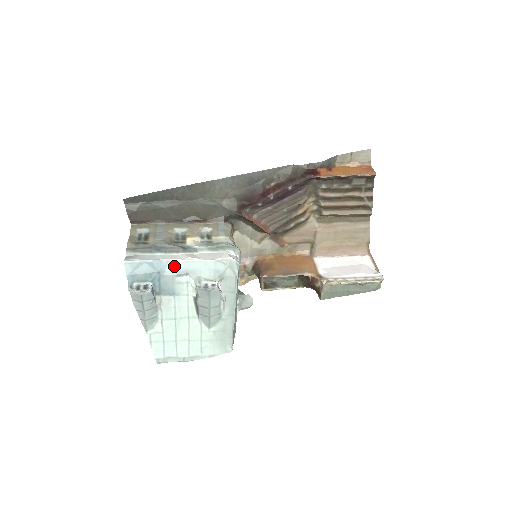
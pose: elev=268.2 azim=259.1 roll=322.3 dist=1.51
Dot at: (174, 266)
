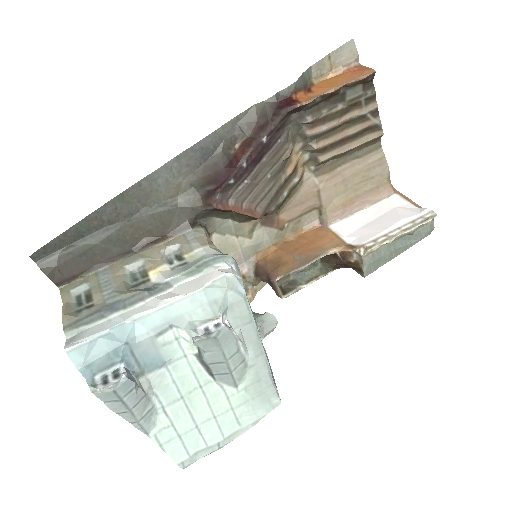
Dot at: (146, 323)
